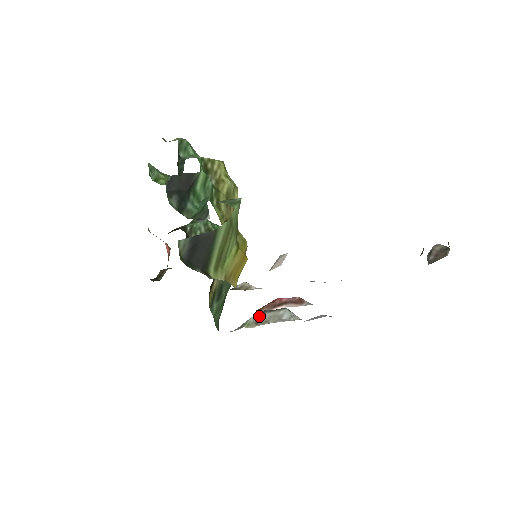
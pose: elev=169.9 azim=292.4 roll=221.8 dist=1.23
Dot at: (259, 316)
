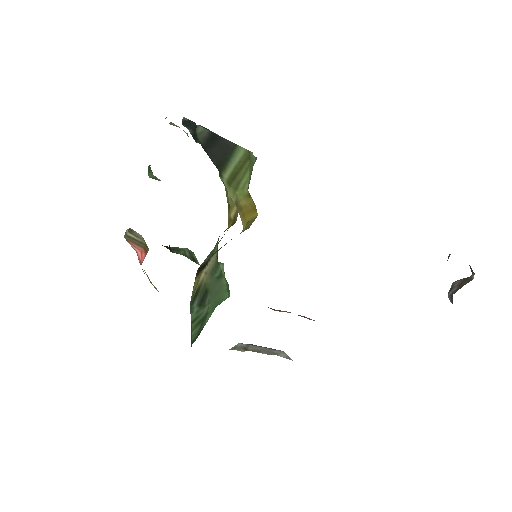
Dot at: (248, 345)
